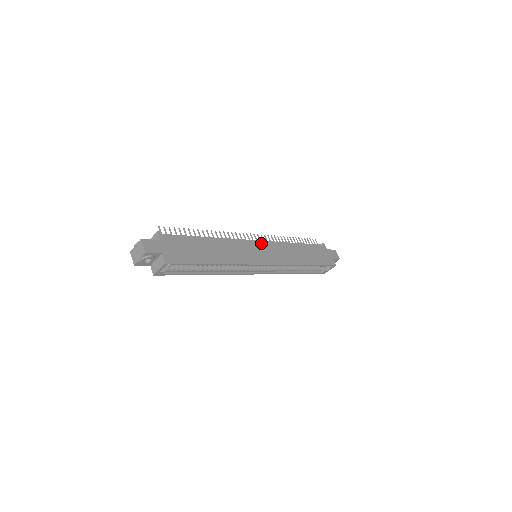
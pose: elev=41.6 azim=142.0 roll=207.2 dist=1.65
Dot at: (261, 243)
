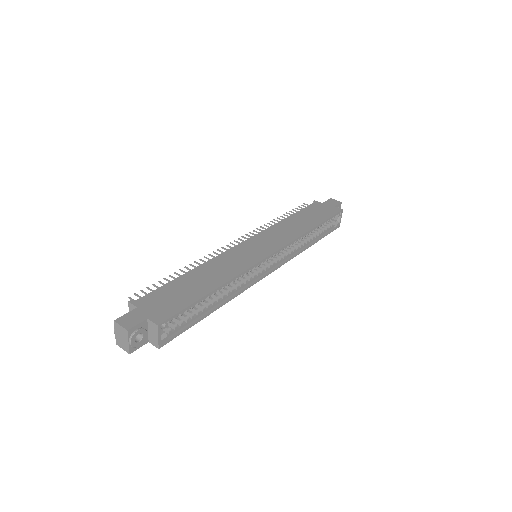
Dot at: (251, 240)
